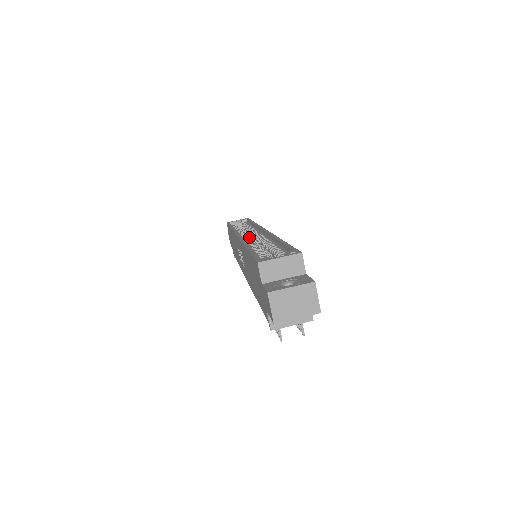
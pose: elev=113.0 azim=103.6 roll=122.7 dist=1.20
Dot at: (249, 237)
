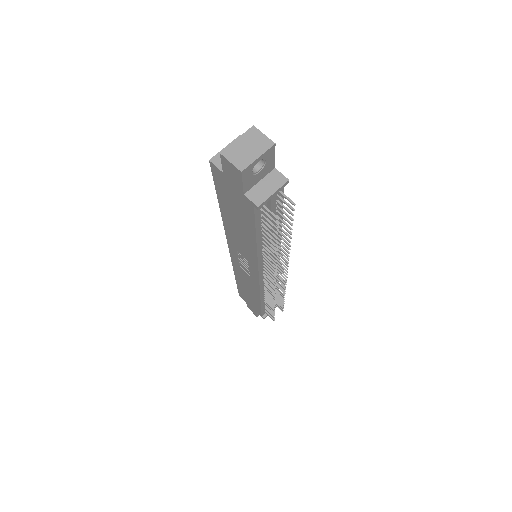
Dot at: occluded
